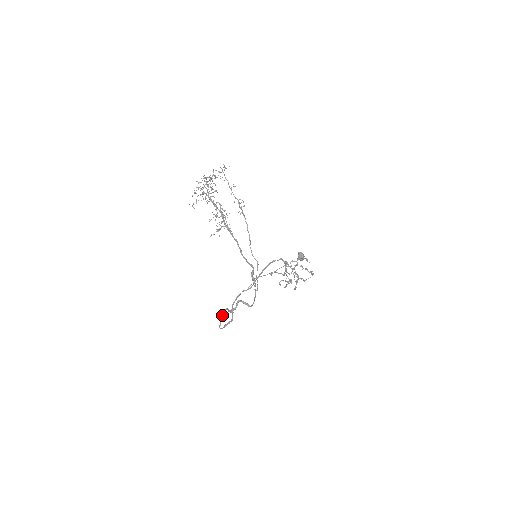
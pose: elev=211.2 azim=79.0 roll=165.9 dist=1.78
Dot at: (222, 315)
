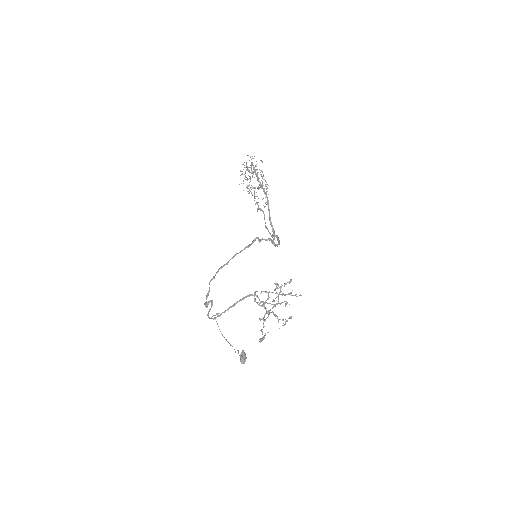
Dot at: (224, 264)
